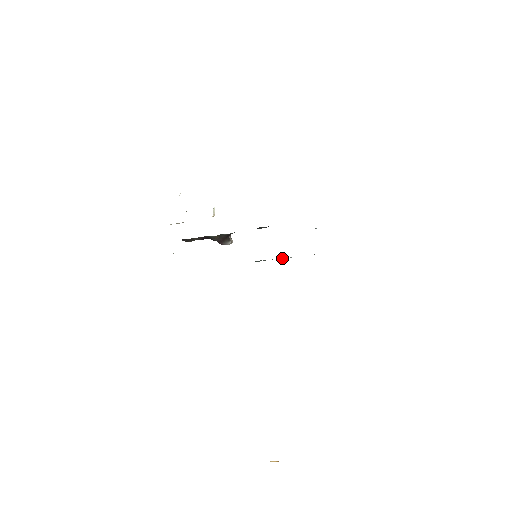
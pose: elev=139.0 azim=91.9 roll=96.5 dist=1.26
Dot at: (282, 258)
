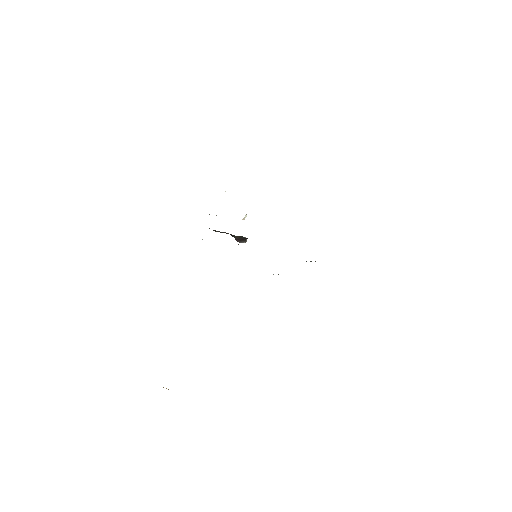
Dot at: occluded
